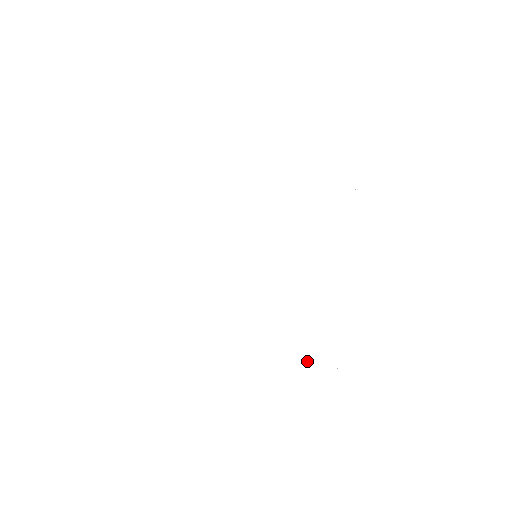
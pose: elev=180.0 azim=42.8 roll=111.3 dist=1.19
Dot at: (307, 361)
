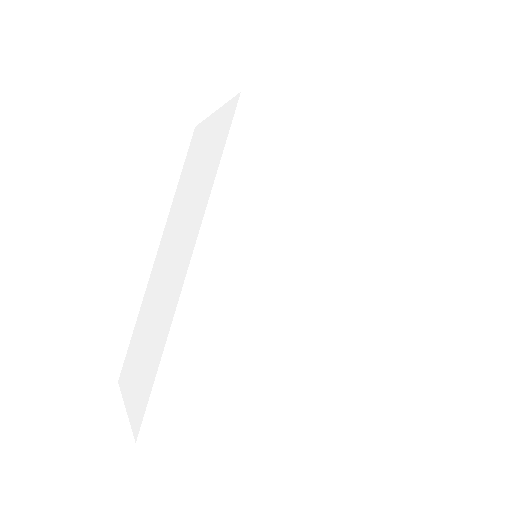
Dot at: (219, 352)
